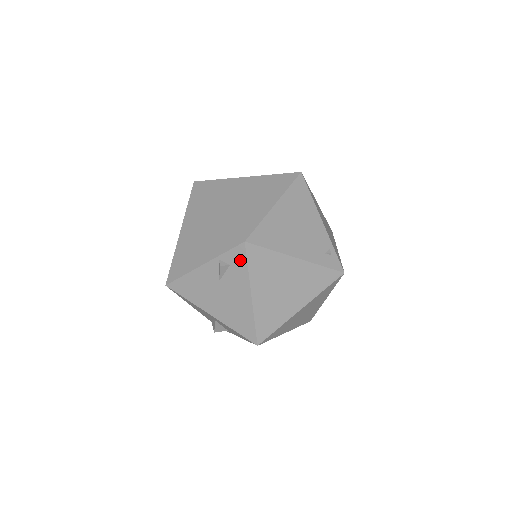
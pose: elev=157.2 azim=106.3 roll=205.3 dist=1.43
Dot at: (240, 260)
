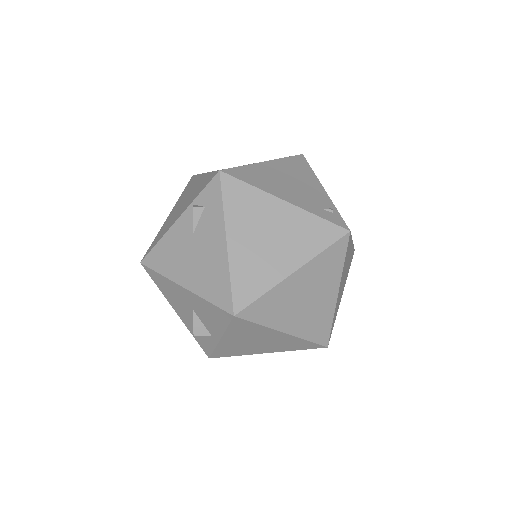
Dot at: (215, 196)
